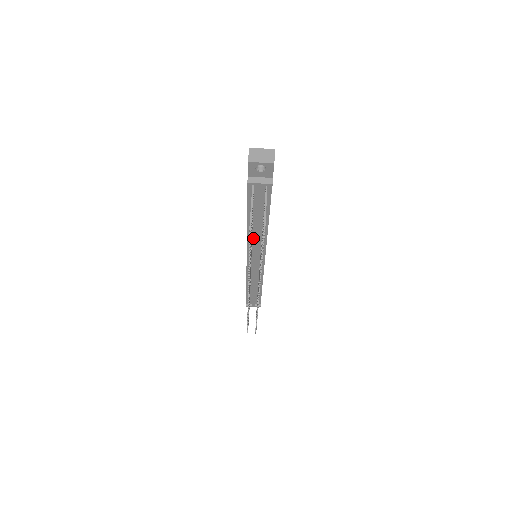
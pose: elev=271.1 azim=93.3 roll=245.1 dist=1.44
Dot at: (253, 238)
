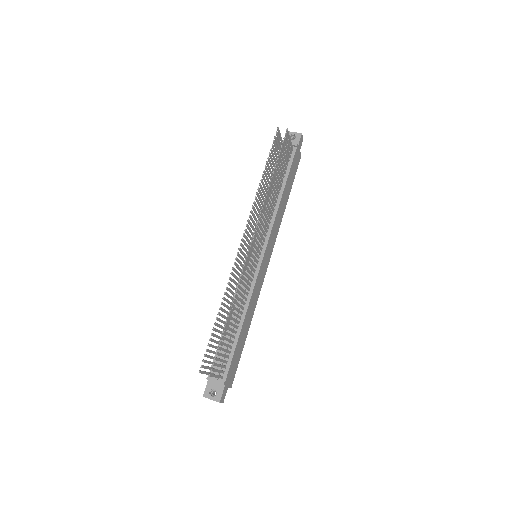
Dot at: (264, 216)
